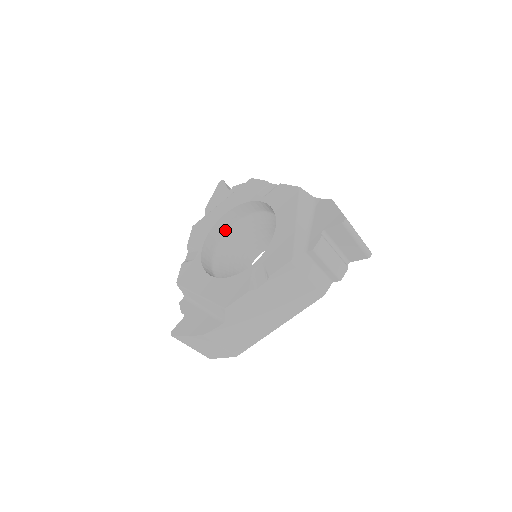
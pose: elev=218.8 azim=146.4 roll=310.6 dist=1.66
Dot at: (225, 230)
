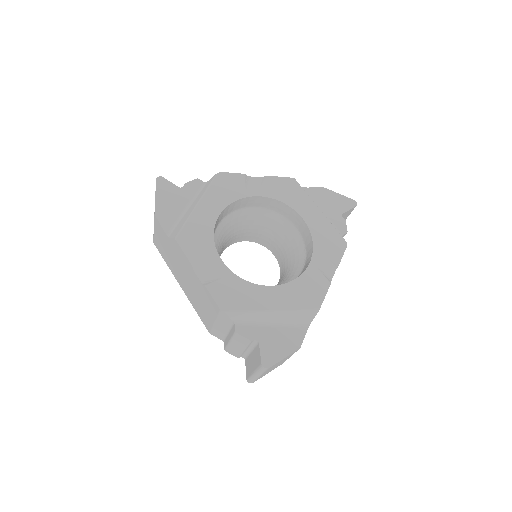
Dot at: occluded
